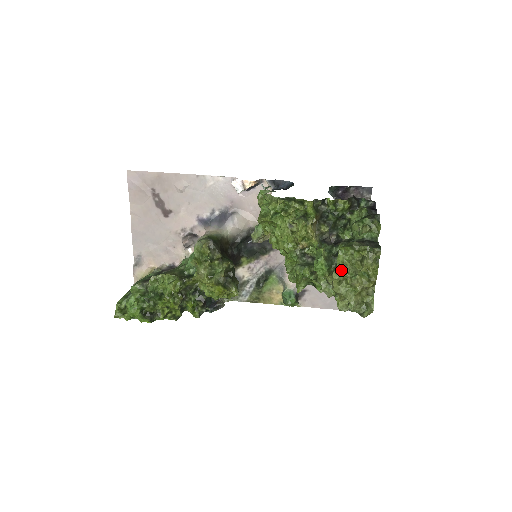
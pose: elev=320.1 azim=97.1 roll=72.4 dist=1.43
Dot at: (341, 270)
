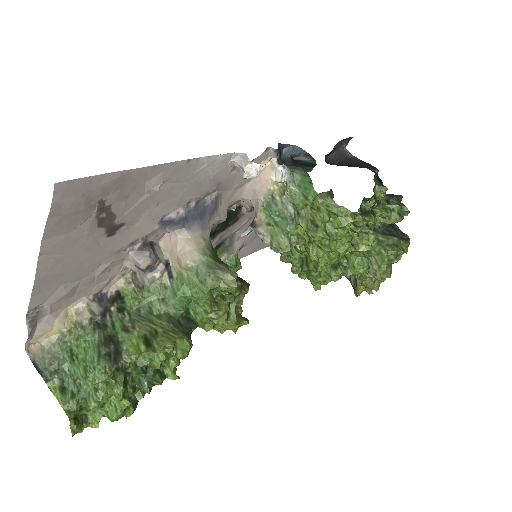
Dot at: occluded
